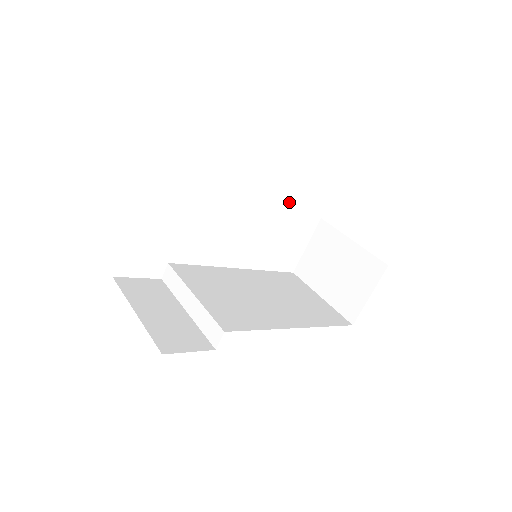
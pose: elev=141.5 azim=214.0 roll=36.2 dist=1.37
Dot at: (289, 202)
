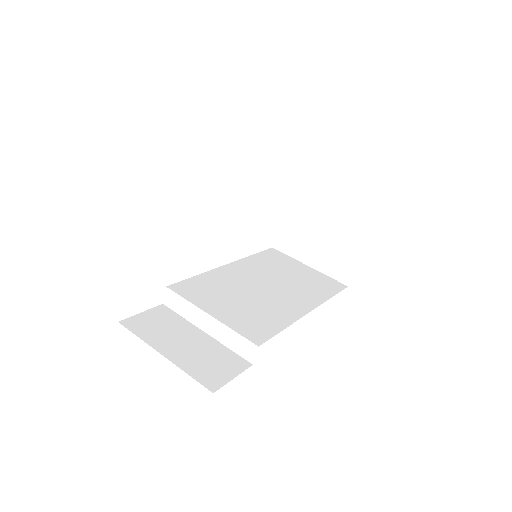
Dot at: (293, 204)
